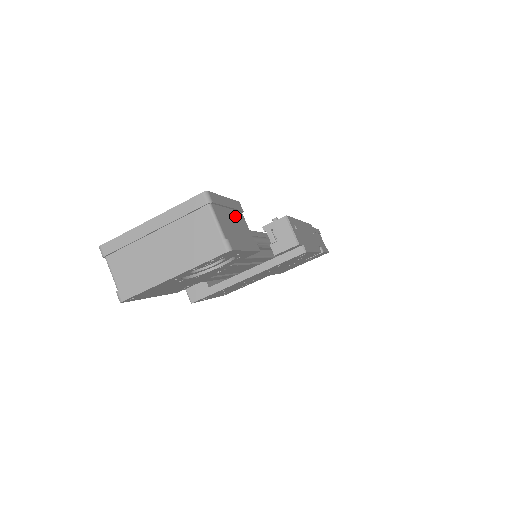
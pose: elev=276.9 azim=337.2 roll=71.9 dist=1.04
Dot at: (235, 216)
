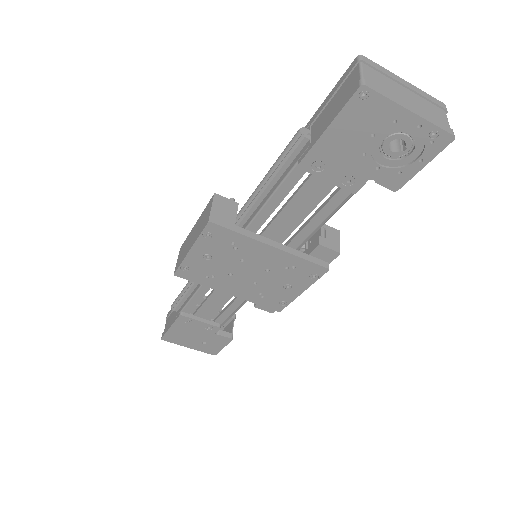
Dot at: occluded
